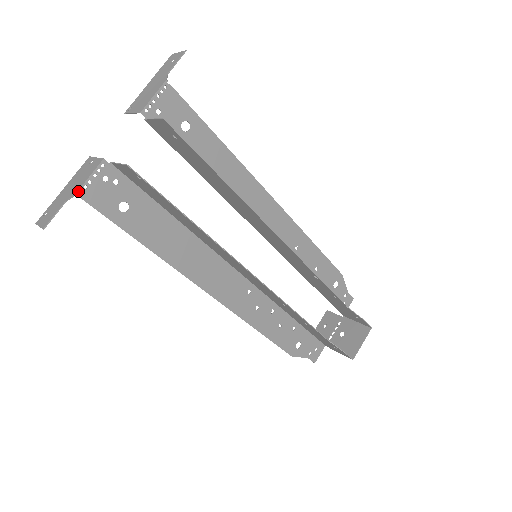
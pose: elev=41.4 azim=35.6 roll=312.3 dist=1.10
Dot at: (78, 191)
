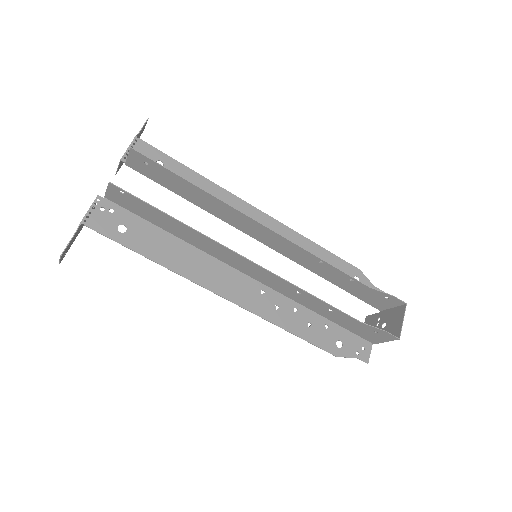
Dot at: (82, 221)
